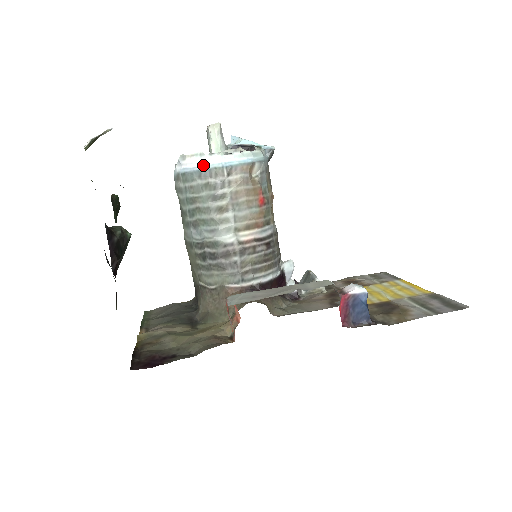
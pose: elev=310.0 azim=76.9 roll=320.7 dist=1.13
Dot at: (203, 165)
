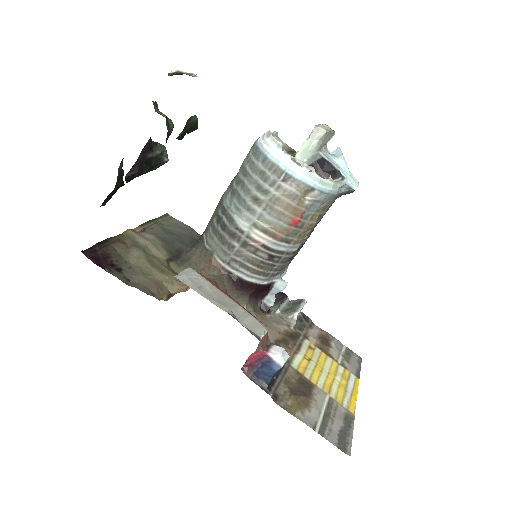
Dot at: (273, 155)
